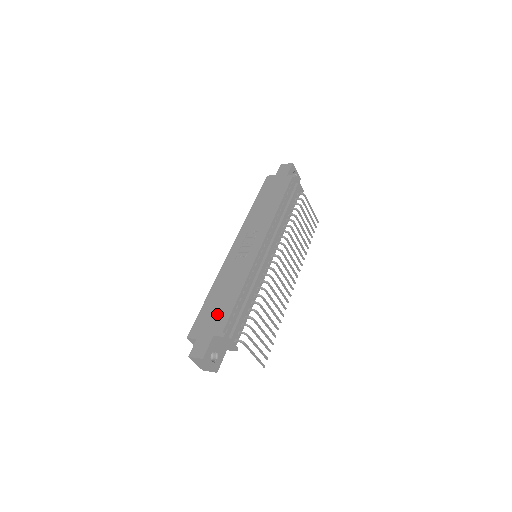
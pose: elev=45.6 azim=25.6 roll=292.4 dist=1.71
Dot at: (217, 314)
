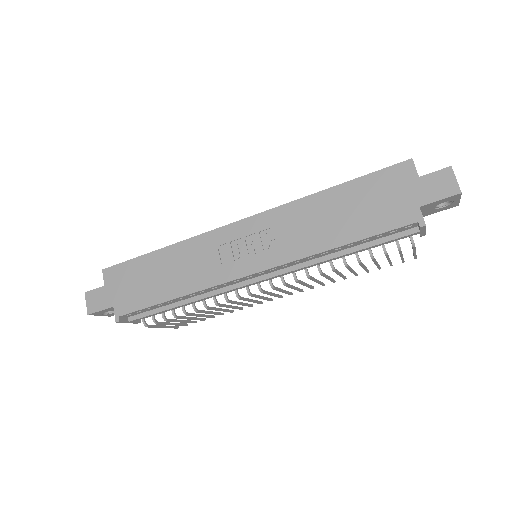
Dot at: (138, 289)
